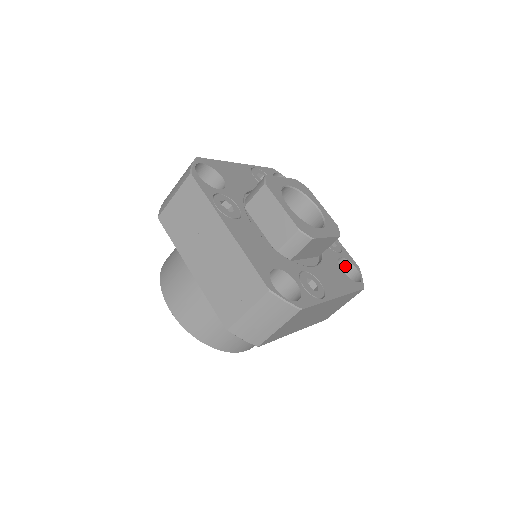
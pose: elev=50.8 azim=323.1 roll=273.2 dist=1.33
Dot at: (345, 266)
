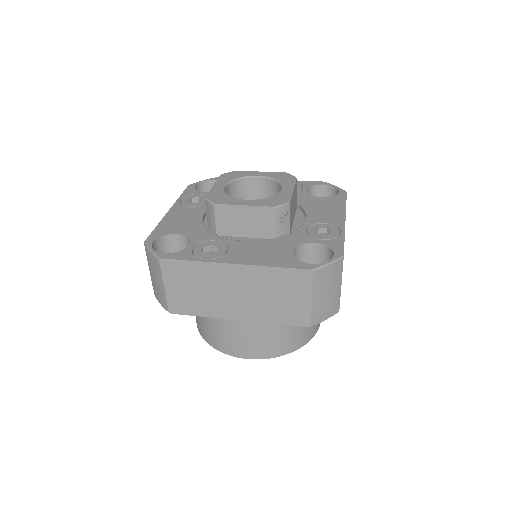
Dot at: (330, 256)
